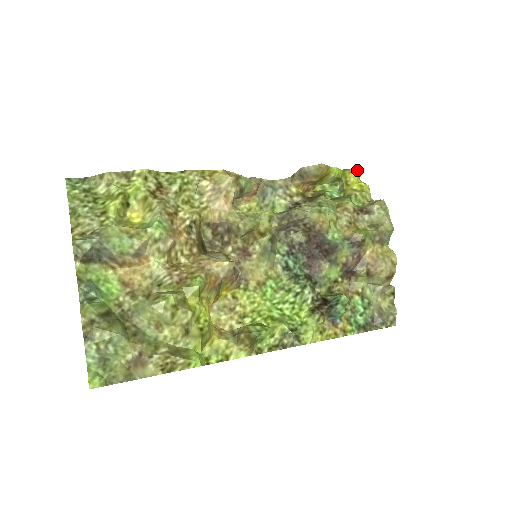
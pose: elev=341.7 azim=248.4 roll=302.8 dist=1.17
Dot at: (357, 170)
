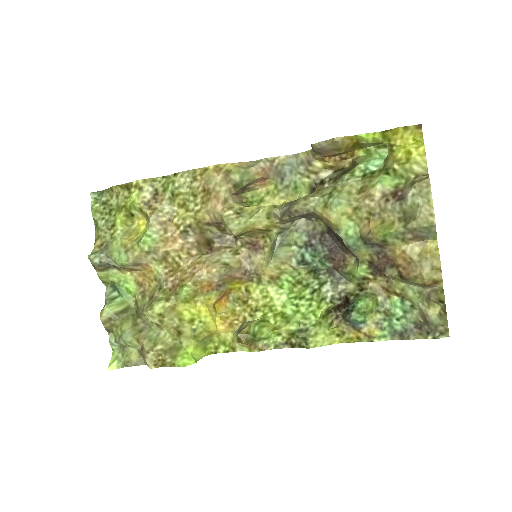
Dot at: (407, 127)
